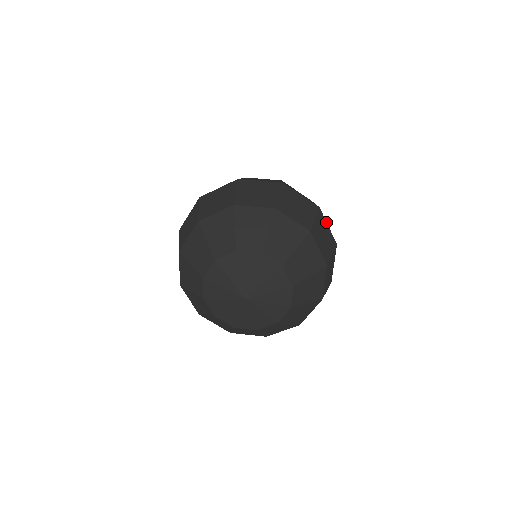
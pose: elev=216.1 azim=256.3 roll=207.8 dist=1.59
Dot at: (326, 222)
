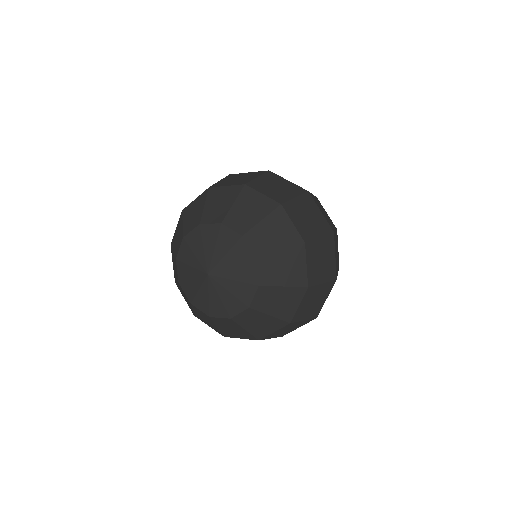
Dot at: (283, 178)
